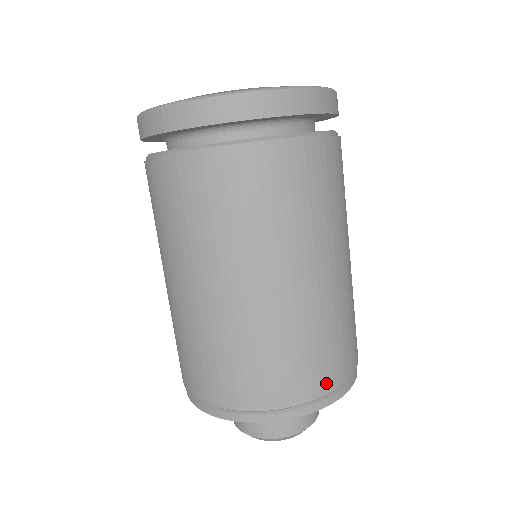
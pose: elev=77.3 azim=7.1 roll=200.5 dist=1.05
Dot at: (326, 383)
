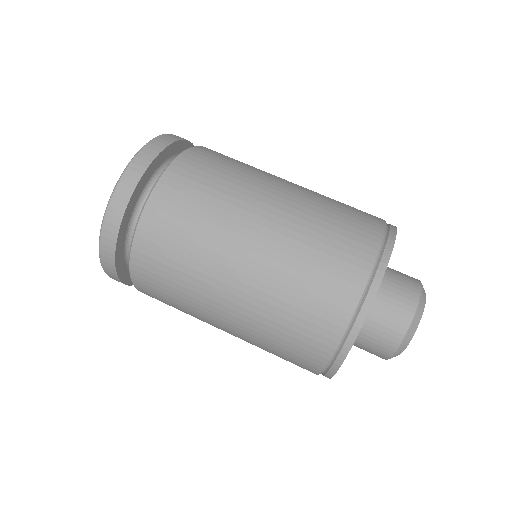
Dot at: (372, 231)
